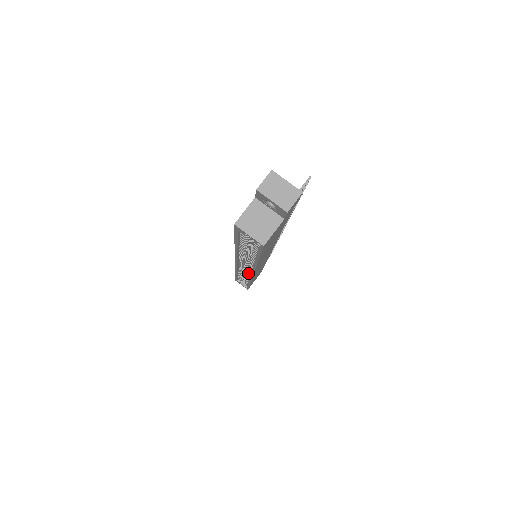
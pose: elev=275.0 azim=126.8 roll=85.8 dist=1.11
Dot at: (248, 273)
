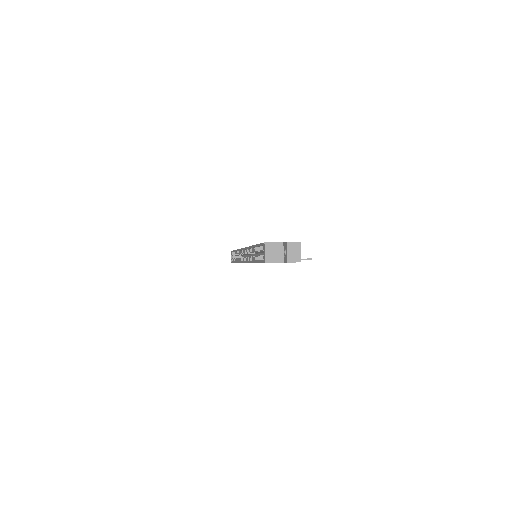
Dot at: (243, 258)
